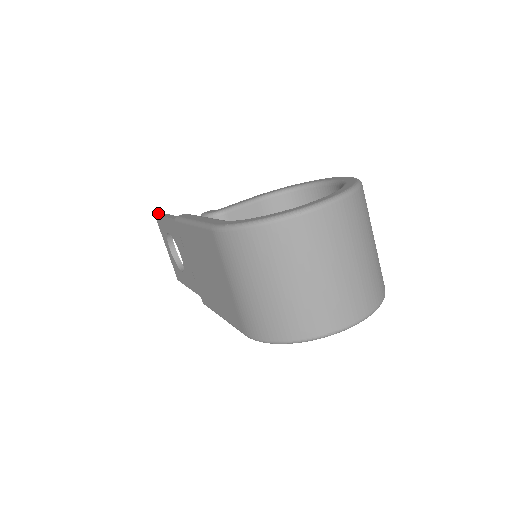
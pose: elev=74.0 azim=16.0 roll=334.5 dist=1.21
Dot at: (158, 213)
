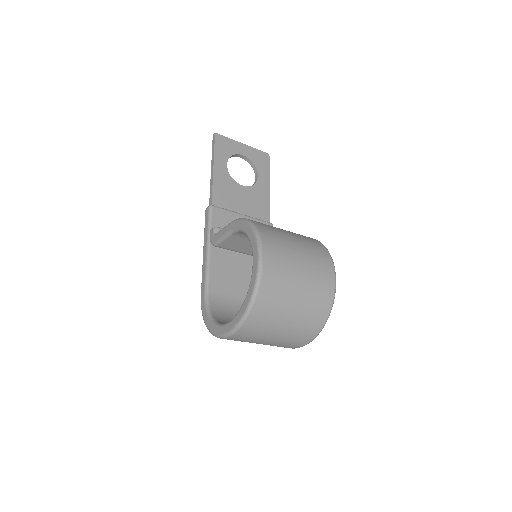
Dot at: (213, 138)
